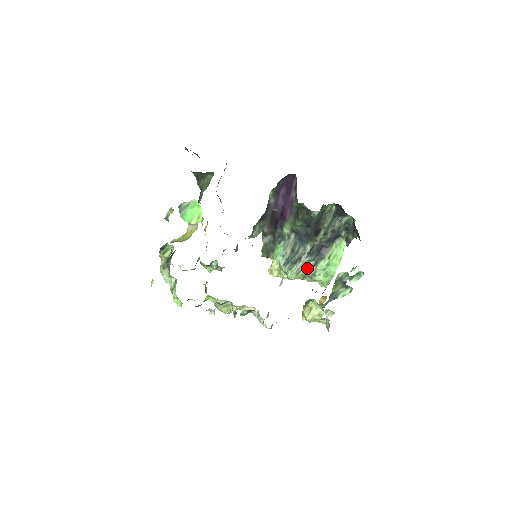
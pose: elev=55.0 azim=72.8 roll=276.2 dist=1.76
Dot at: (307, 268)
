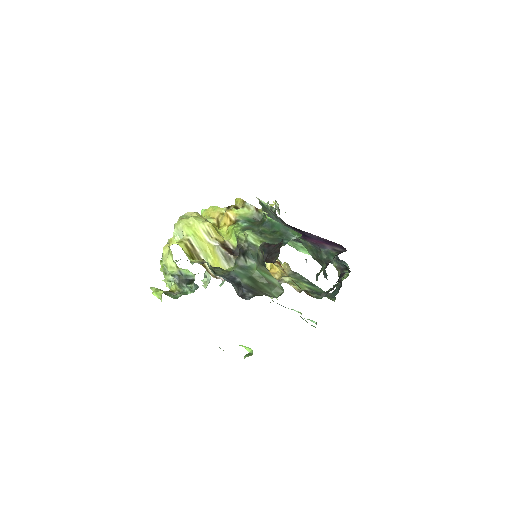
Dot at: occluded
